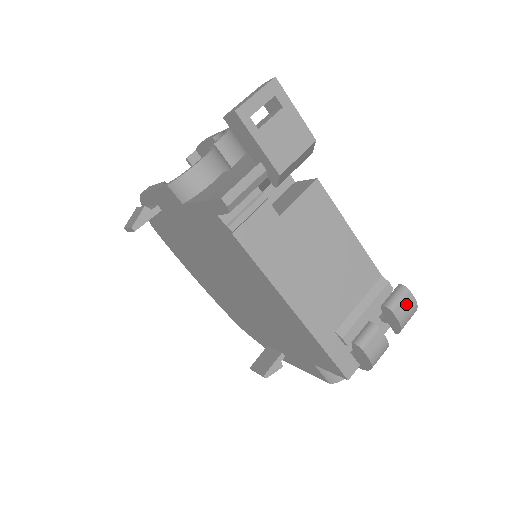
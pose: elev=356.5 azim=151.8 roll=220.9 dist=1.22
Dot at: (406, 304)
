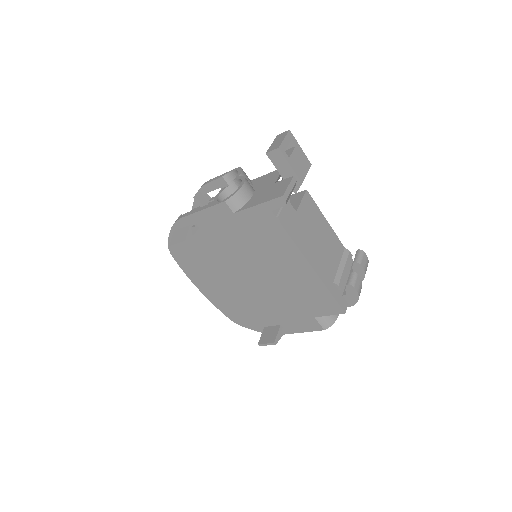
Dot at: (365, 260)
